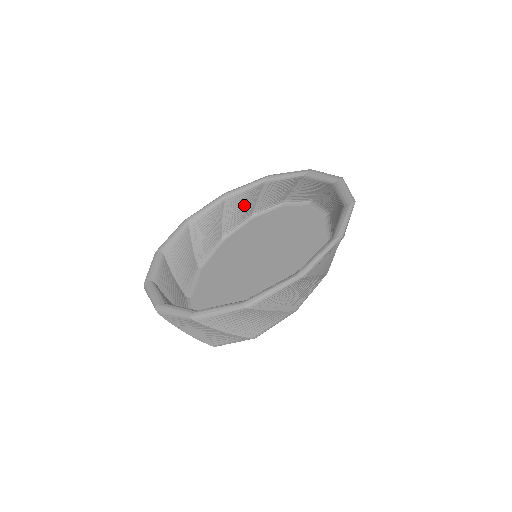
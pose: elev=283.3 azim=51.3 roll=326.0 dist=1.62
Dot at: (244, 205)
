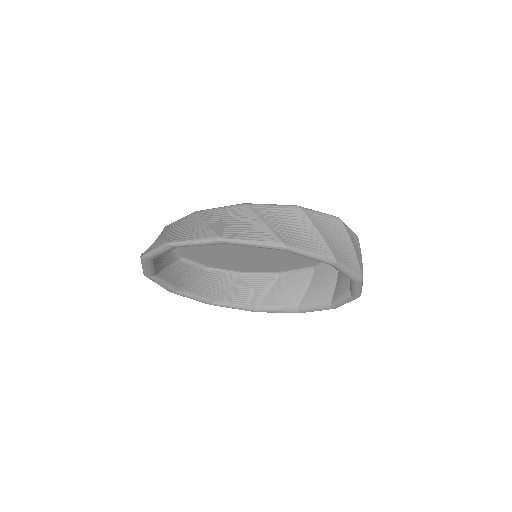
Dot at: occluded
